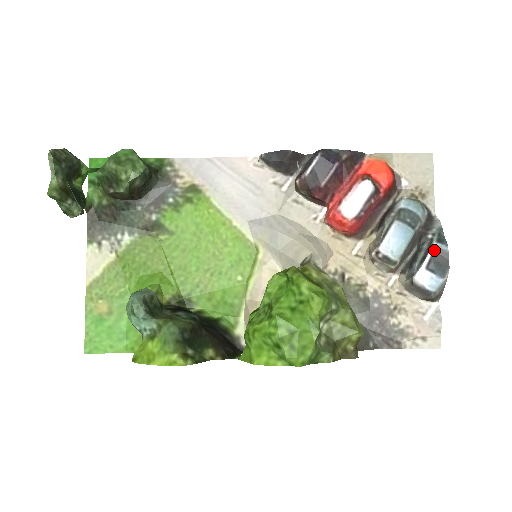
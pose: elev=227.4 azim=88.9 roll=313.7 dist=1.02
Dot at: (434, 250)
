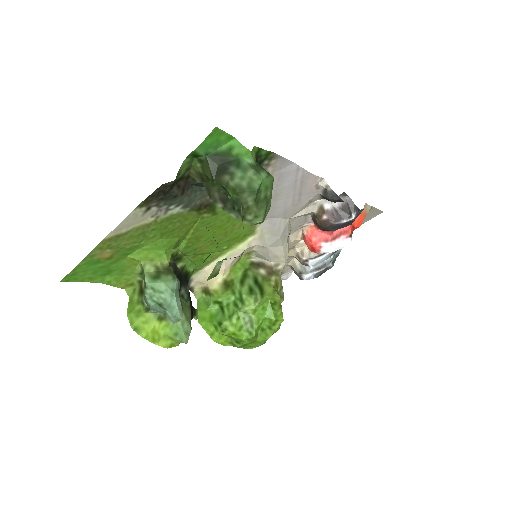
Dot at: (327, 267)
